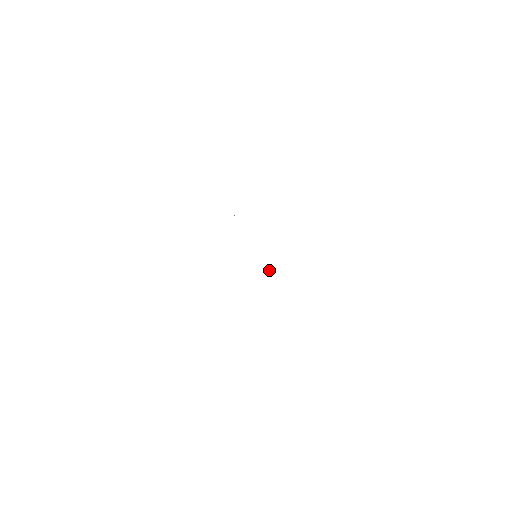
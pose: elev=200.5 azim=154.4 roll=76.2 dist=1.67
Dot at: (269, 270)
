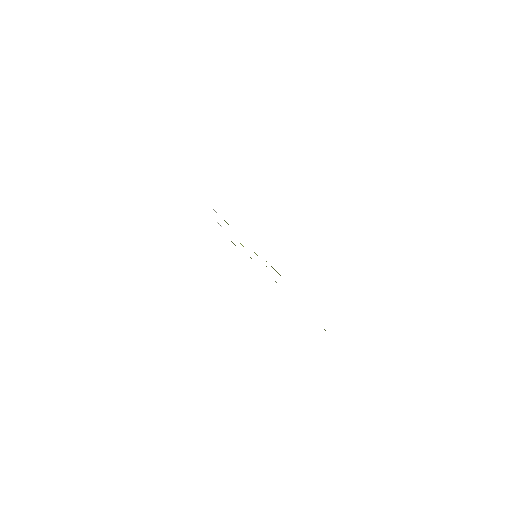
Dot at: (255, 253)
